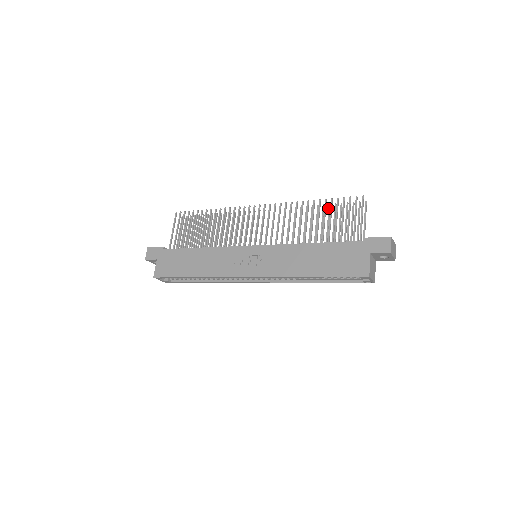
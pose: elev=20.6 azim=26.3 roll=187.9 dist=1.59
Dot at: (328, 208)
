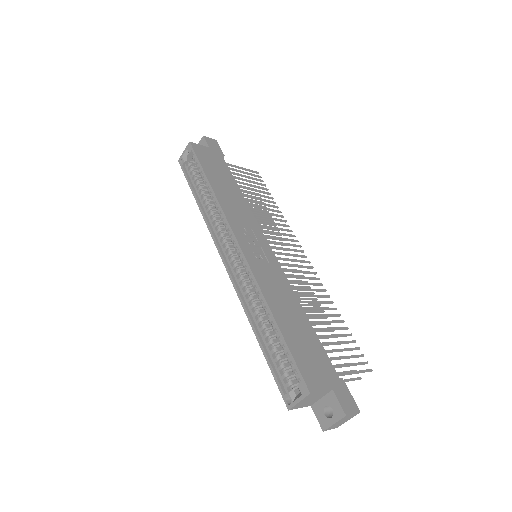
Dot at: occluded
